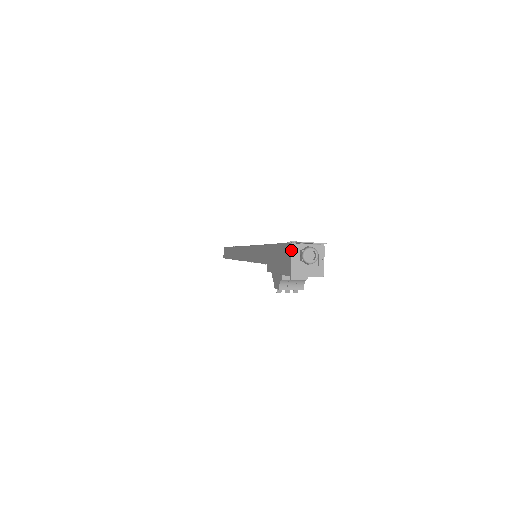
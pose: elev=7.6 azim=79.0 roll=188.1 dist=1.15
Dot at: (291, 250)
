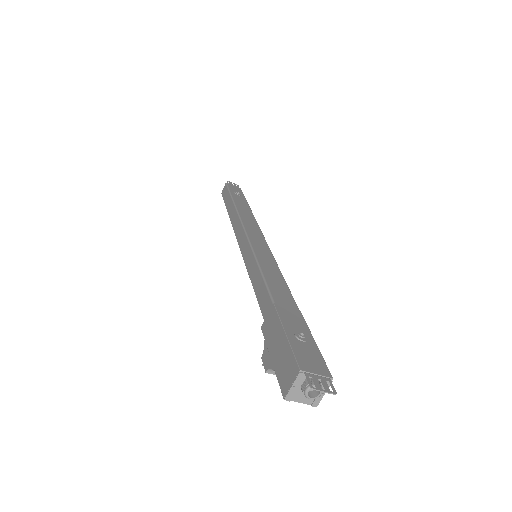
Dot at: (296, 377)
